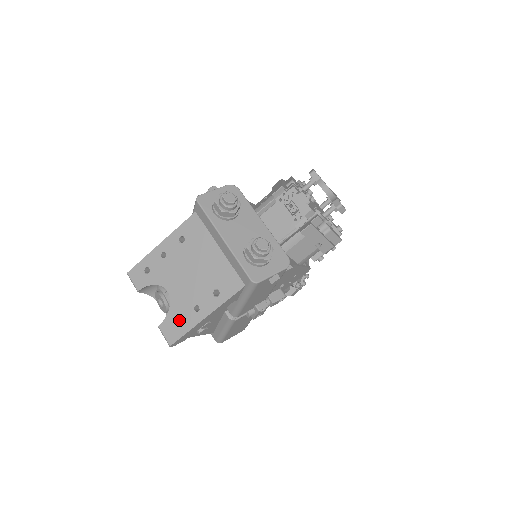
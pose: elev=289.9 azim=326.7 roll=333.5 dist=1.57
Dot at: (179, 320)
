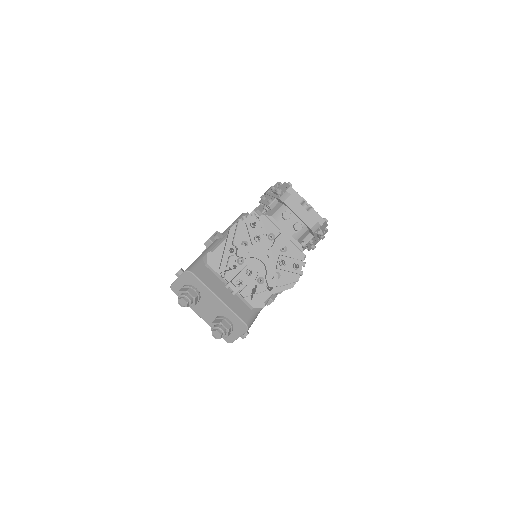
Dot at: occluded
